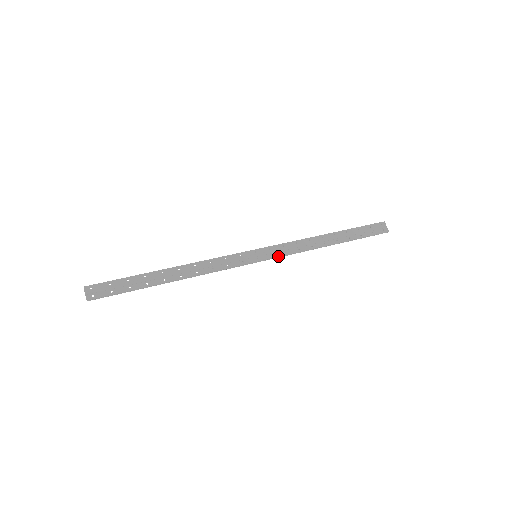
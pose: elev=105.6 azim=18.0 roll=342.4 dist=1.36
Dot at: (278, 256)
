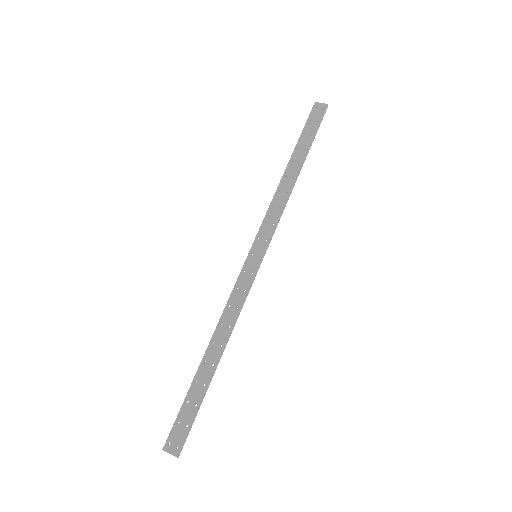
Dot at: (272, 234)
